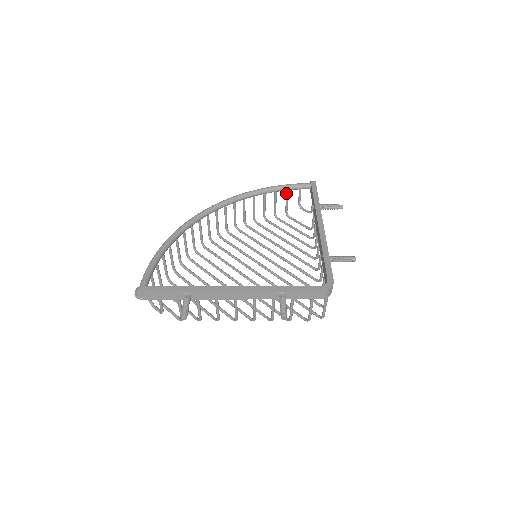
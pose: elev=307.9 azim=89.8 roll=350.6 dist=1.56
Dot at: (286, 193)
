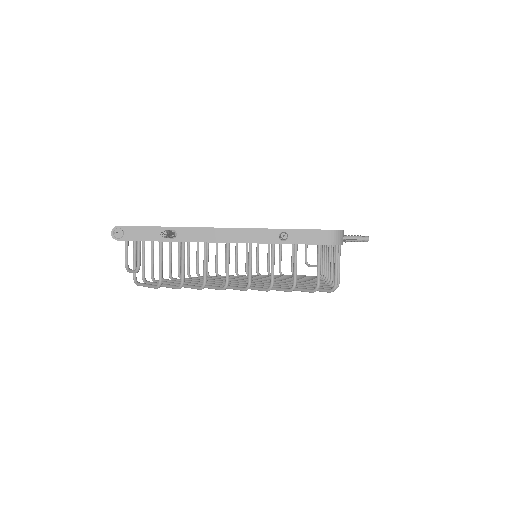
Dot at: occluded
